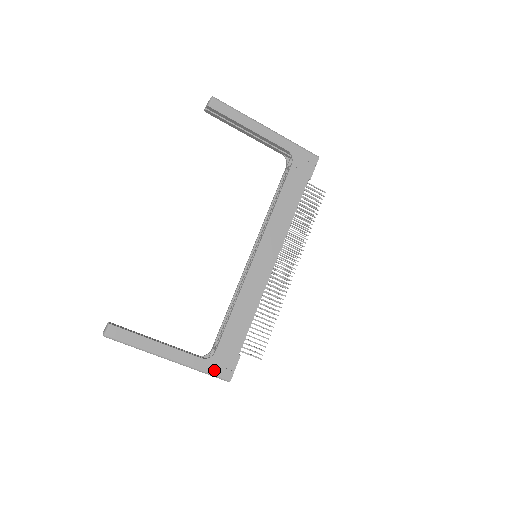
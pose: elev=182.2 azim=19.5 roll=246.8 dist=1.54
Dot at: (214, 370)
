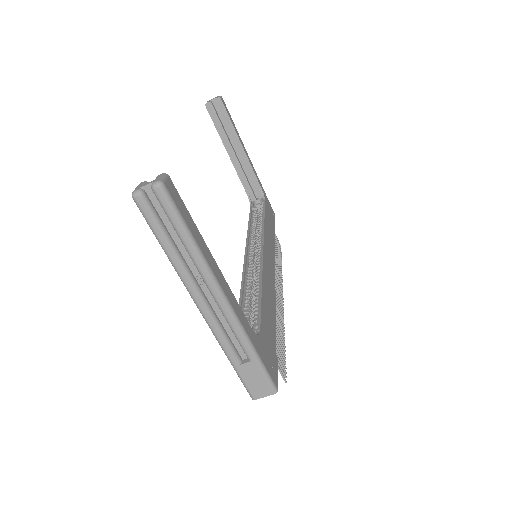
Dot at: (264, 358)
